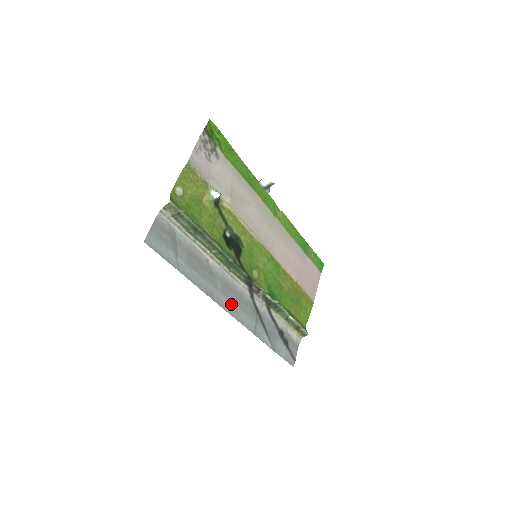
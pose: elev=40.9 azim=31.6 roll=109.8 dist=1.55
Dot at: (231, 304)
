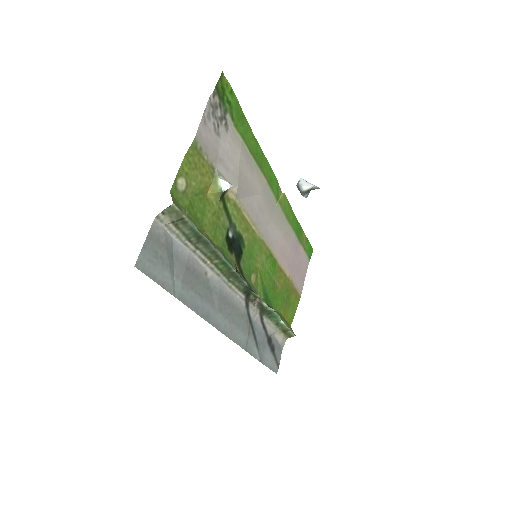
Dot at: (226, 322)
